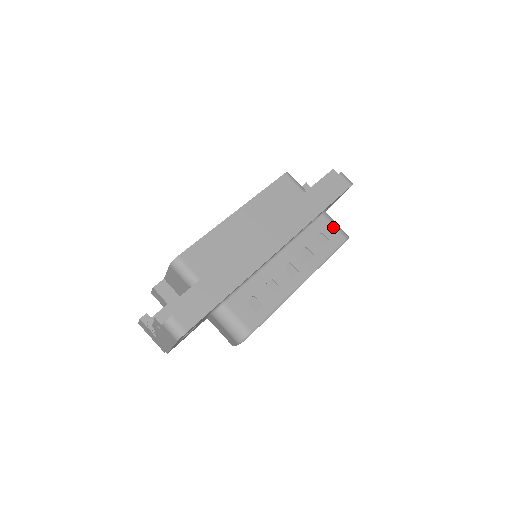
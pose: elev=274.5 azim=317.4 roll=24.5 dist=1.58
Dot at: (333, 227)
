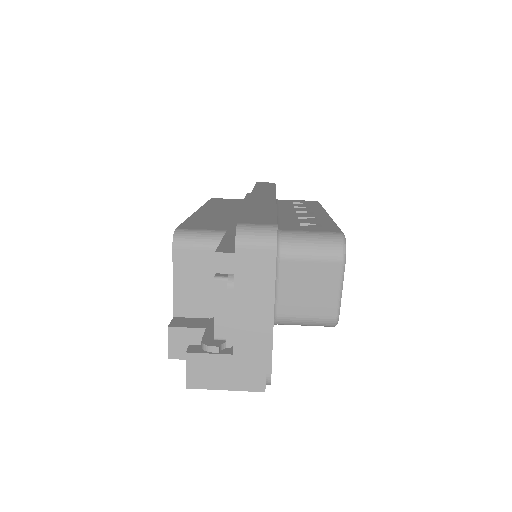
Dot at: (296, 200)
